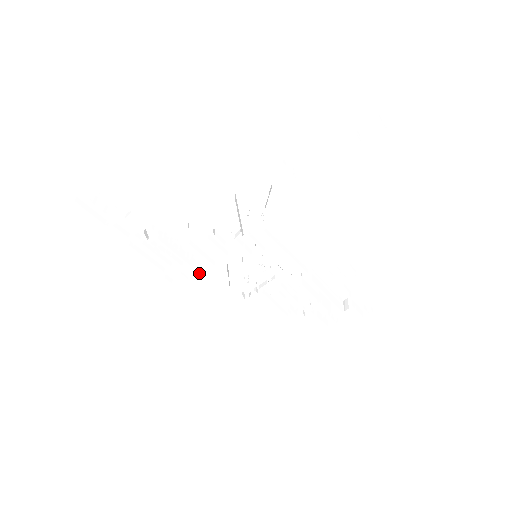
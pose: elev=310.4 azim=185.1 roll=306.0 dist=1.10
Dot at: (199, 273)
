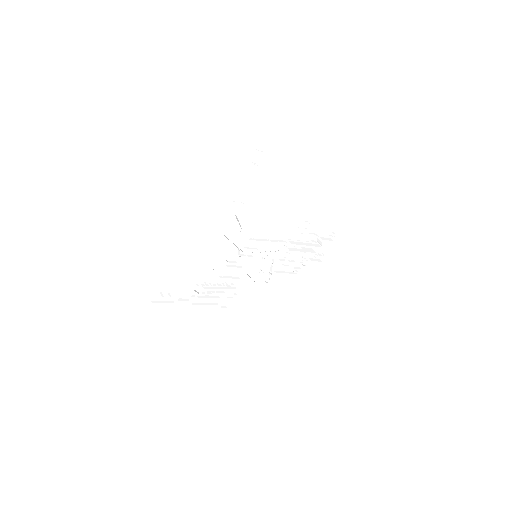
Dot at: (236, 290)
